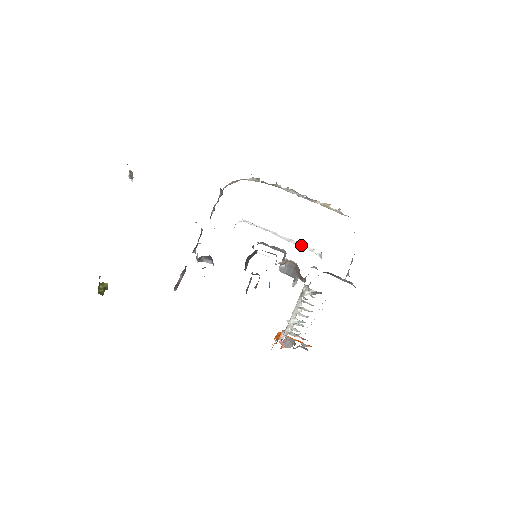
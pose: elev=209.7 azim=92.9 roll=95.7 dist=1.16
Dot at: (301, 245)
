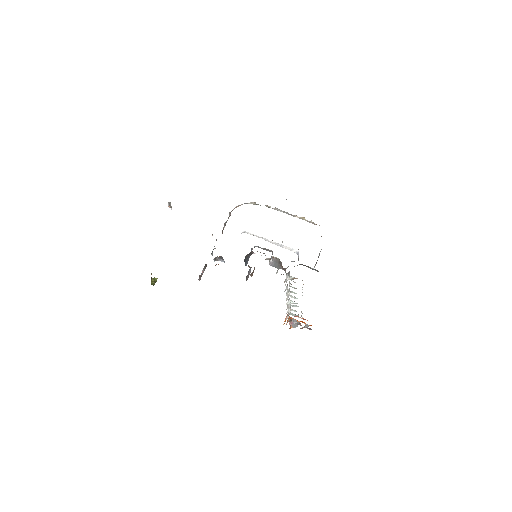
Dot at: (284, 246)
